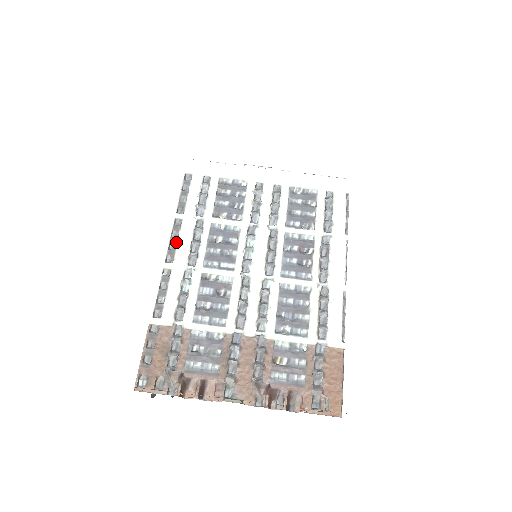
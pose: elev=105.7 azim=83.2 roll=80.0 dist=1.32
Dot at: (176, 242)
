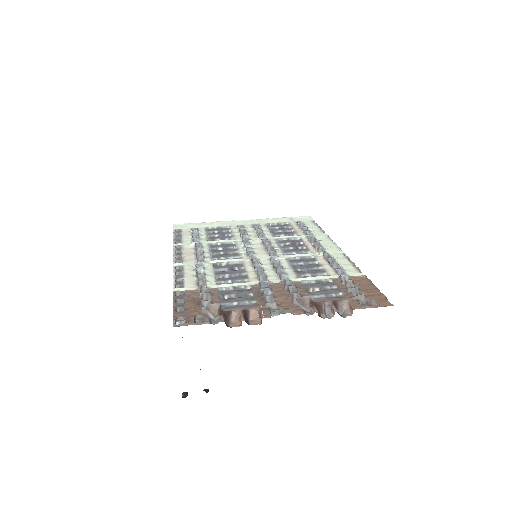
Dot at: (181, 254)
